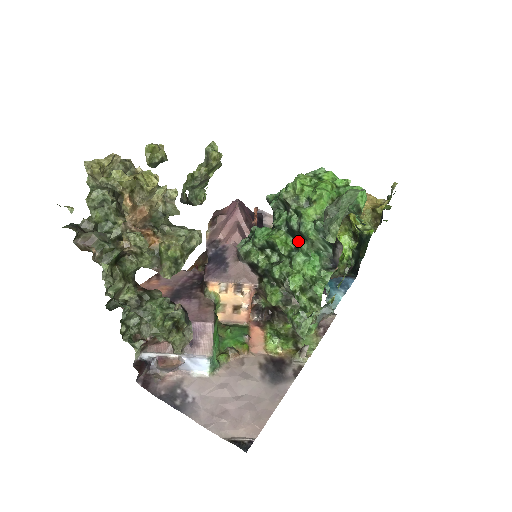
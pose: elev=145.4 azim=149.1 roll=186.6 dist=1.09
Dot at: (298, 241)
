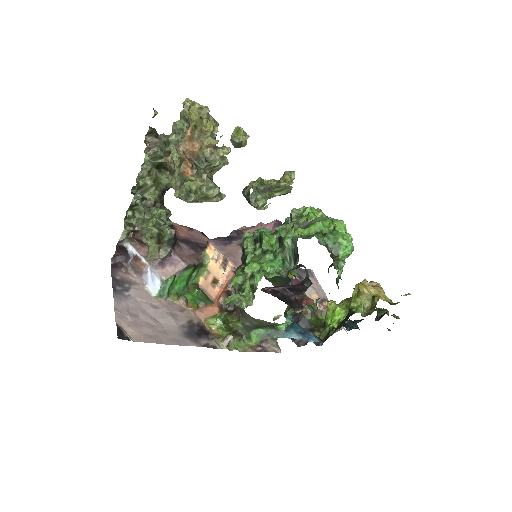
Dot at: (279, 247)
